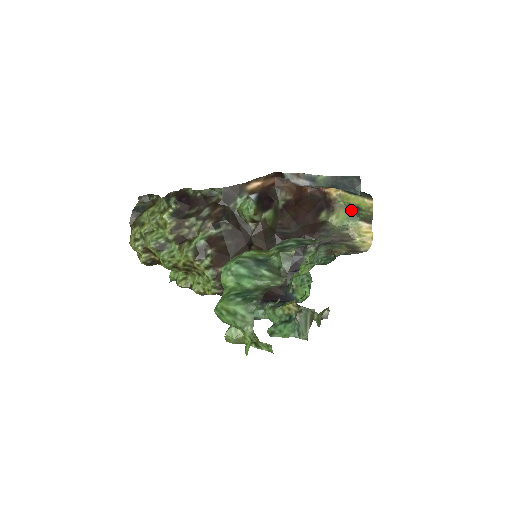
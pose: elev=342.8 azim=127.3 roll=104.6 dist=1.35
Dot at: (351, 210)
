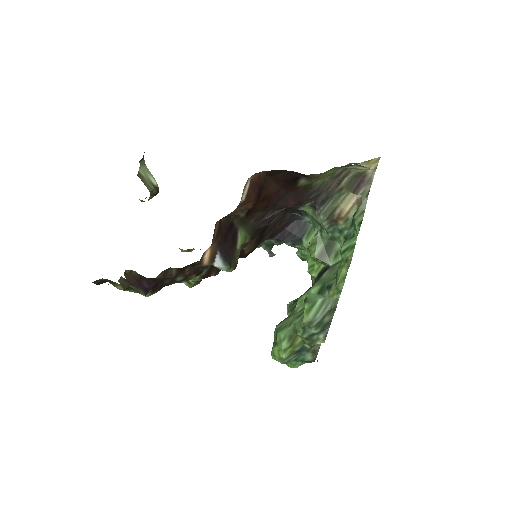
Dot at: occluded
